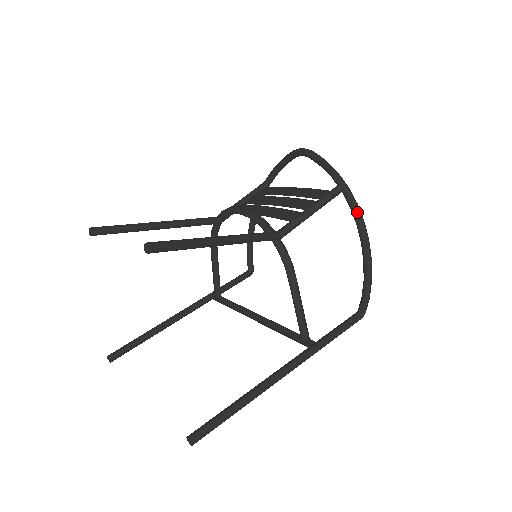
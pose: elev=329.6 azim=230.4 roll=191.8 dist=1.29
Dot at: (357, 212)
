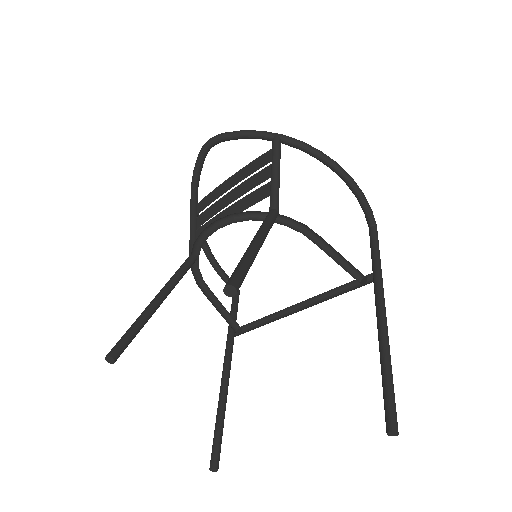
Dot at: (308, 147)
